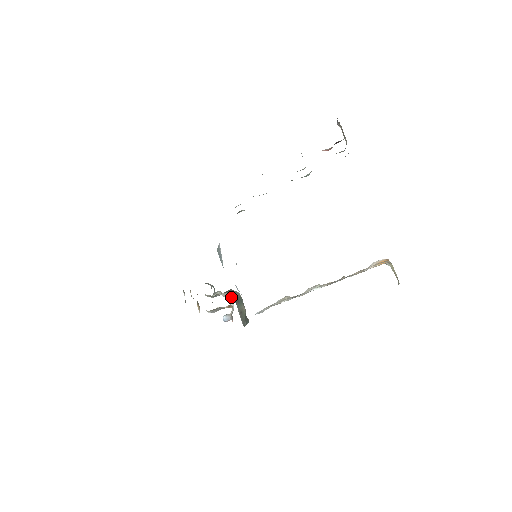
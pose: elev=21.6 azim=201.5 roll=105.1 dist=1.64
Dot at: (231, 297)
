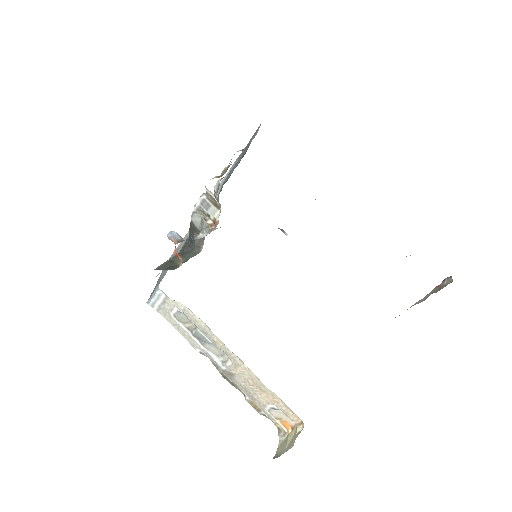
Dot at: occluded
